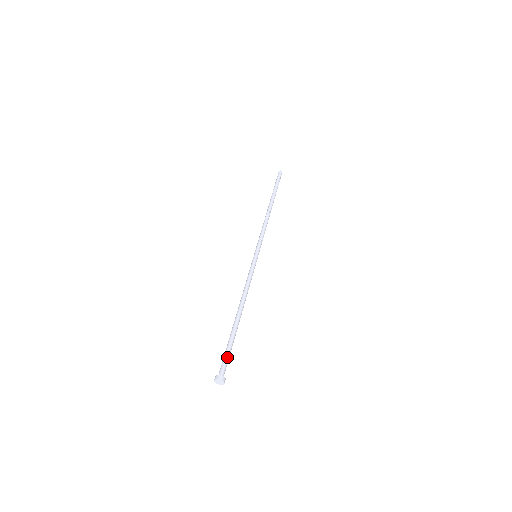
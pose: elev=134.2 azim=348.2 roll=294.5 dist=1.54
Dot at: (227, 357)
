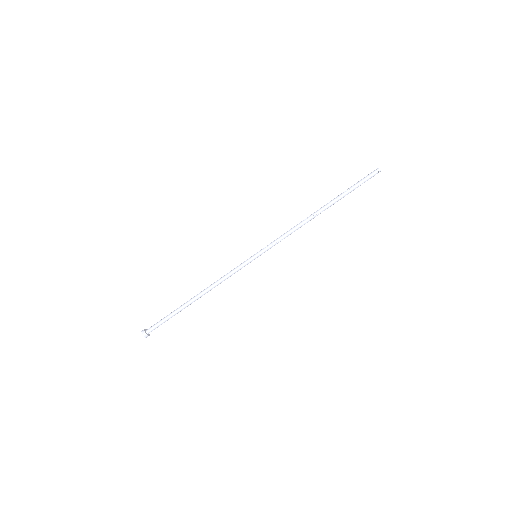
Dot at: (160, 322)
